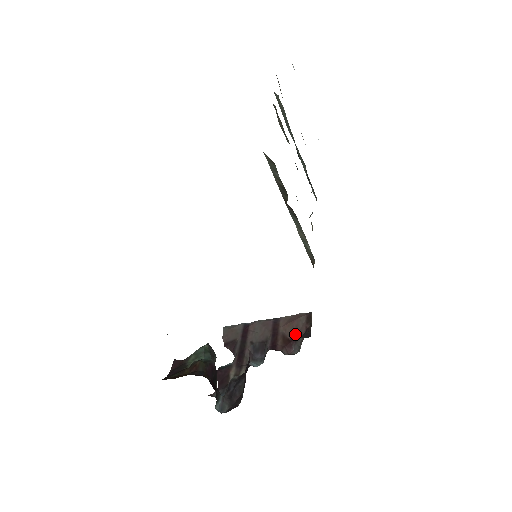
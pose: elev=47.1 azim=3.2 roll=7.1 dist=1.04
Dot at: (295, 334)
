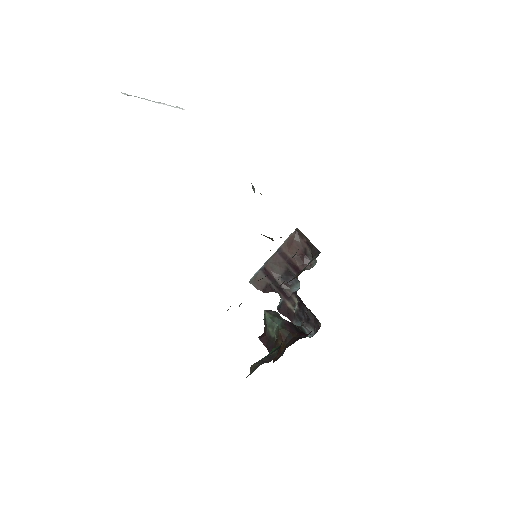
Dot at: (301, 251)
